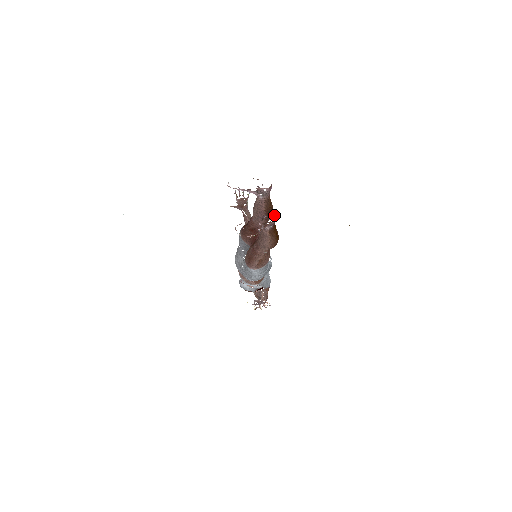
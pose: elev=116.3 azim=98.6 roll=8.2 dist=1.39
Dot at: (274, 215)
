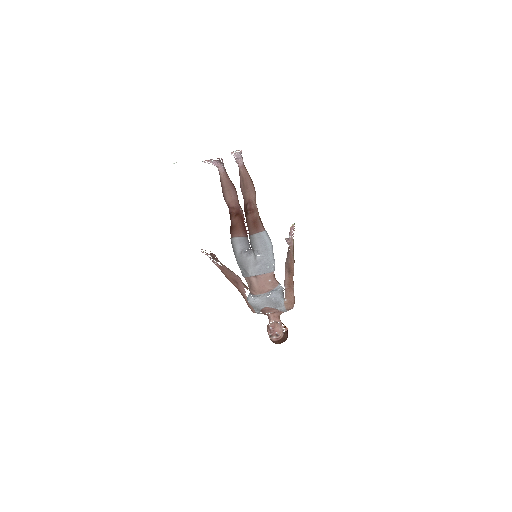
Dot at: occluded
